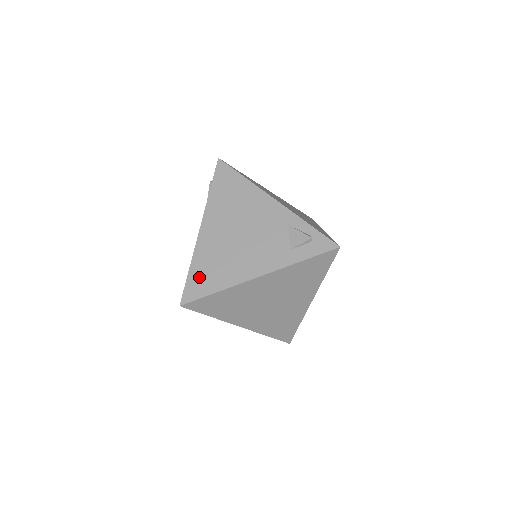
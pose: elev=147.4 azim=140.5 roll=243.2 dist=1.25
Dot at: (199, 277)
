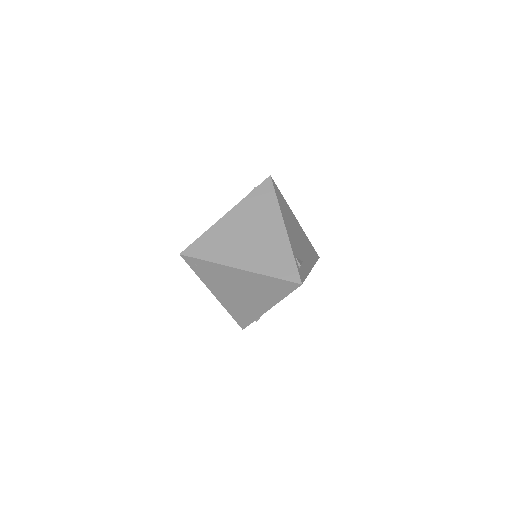
Dot at: occluded
